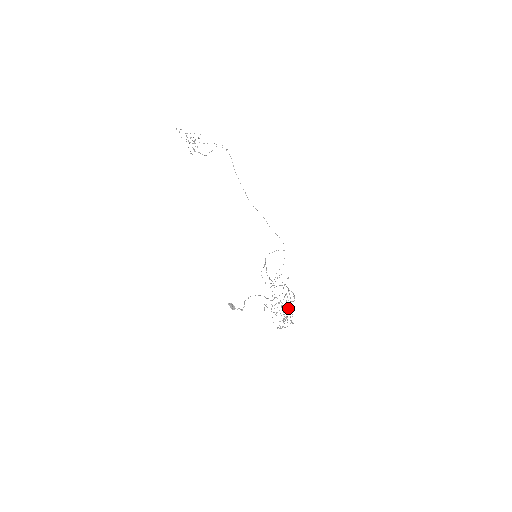
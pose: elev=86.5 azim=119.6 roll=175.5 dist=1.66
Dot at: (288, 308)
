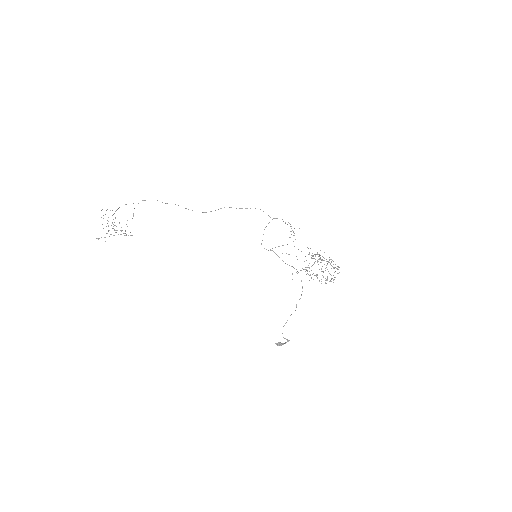
Dot at: occluded
